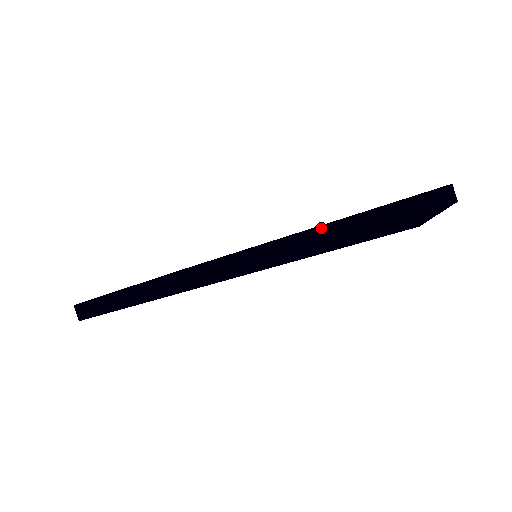
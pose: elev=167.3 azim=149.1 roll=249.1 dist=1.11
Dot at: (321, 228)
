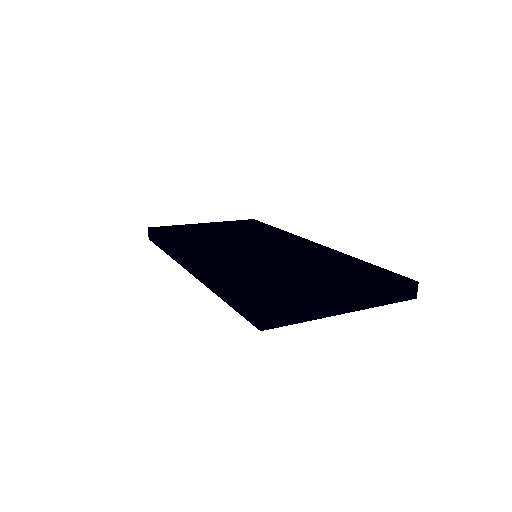
Dot at: (229, 288)
